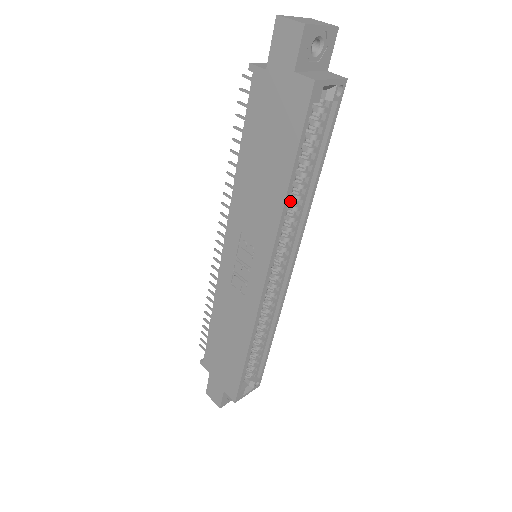
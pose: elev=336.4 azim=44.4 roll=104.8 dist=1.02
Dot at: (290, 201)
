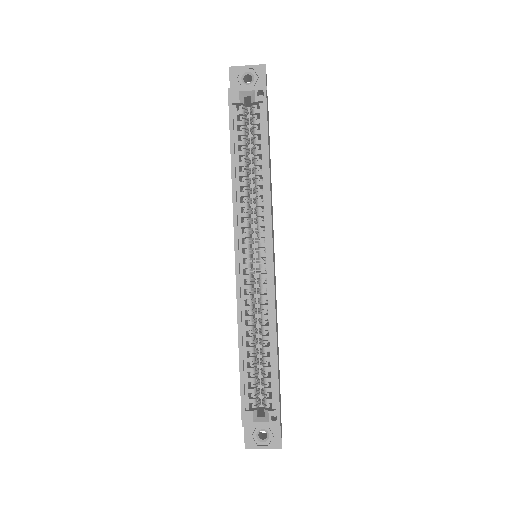
Dot at: (256, 190)
